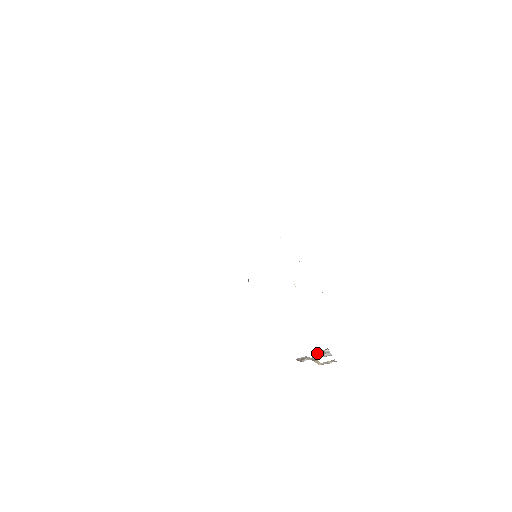
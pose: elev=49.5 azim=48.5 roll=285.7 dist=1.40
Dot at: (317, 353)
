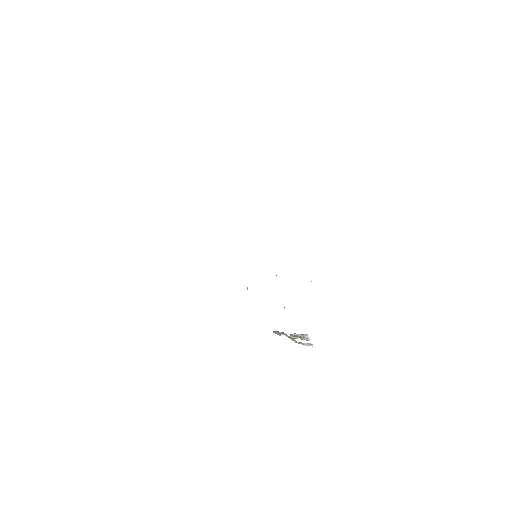
Dot at: (296, 335)
